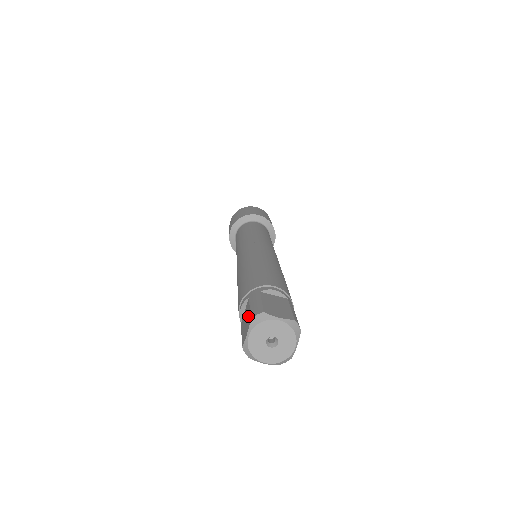
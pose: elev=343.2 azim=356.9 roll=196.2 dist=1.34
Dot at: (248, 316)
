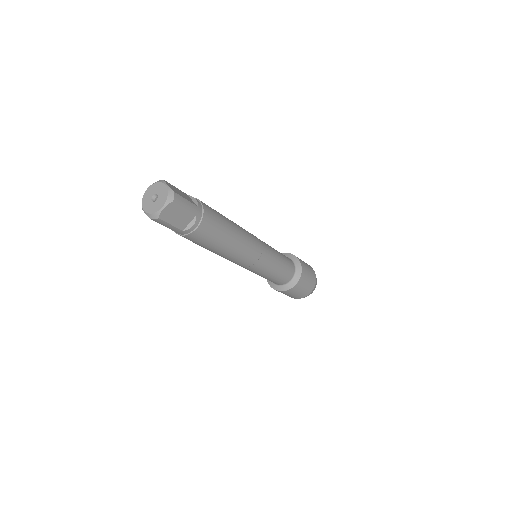
Dot at: occluded
